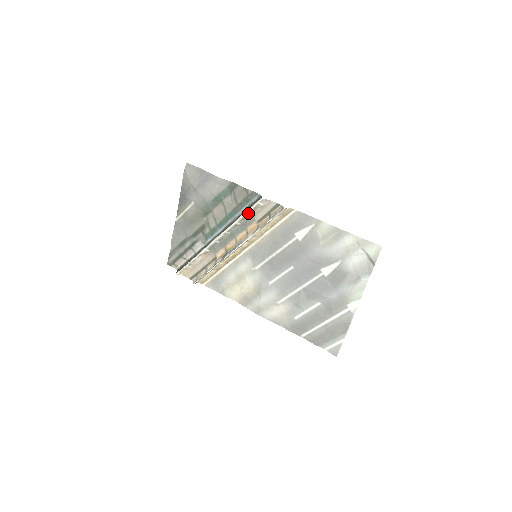
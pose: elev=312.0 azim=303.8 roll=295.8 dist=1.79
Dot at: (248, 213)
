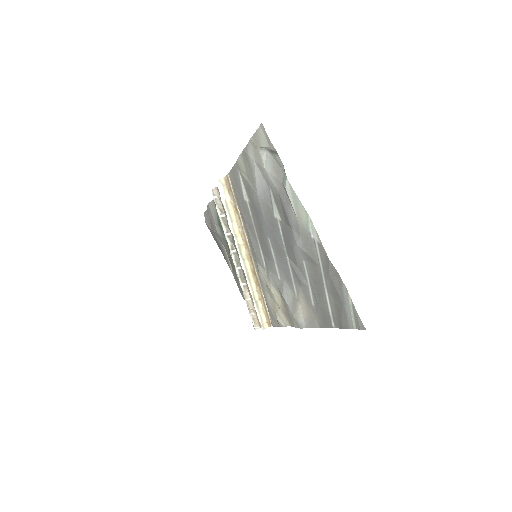
Dot at: (221, 216)
